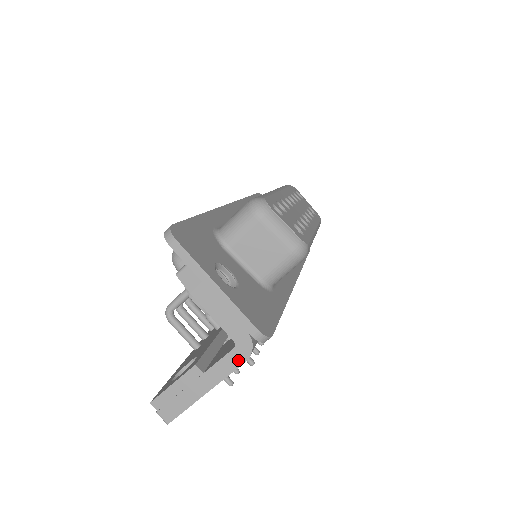
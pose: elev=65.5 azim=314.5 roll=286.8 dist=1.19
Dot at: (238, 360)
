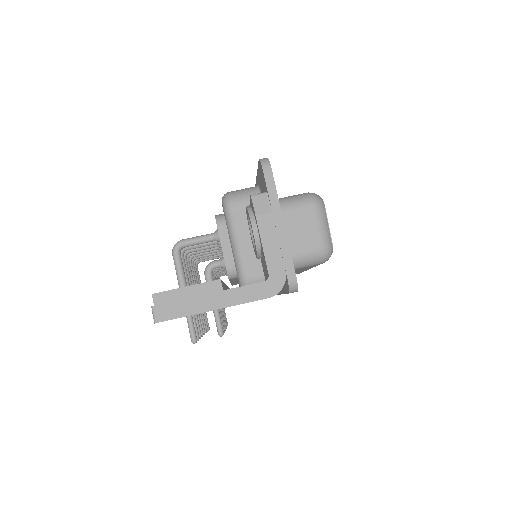
Dot at: (263, 293)
